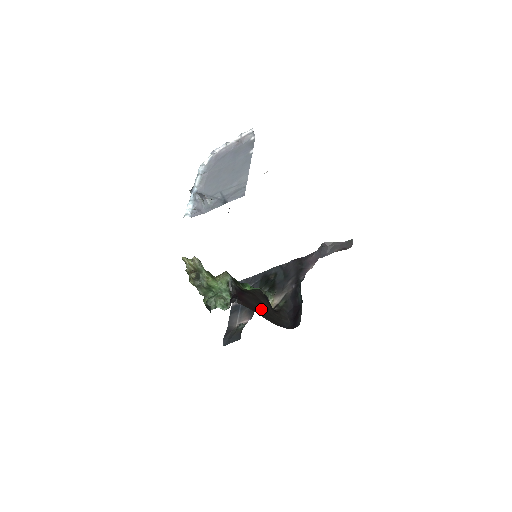
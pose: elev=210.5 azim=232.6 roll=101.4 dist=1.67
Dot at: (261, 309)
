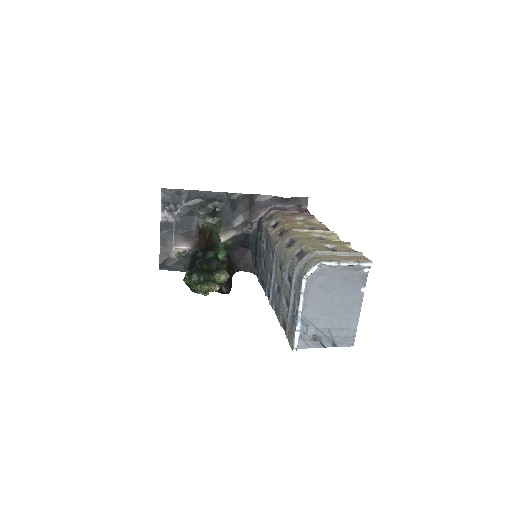
Dot at: occluded
